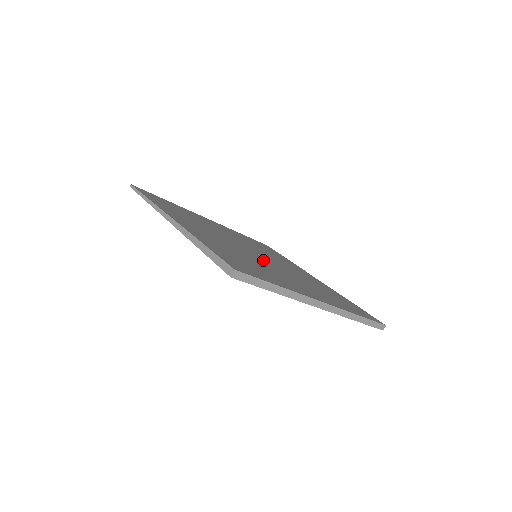
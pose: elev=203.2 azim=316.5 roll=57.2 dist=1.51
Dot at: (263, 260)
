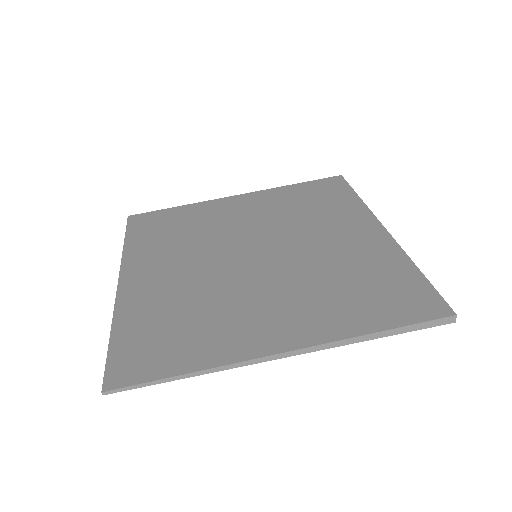
Dot at: (285, 254)
